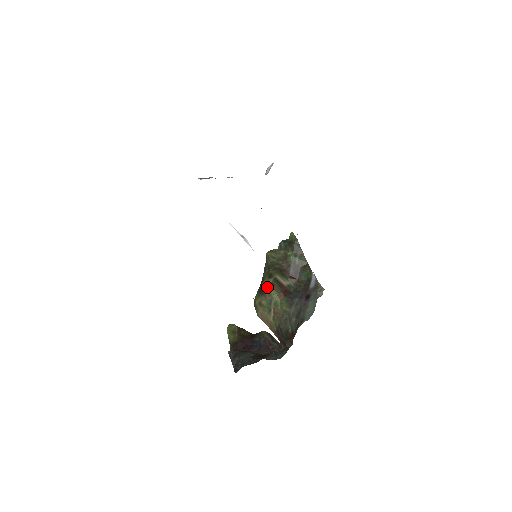
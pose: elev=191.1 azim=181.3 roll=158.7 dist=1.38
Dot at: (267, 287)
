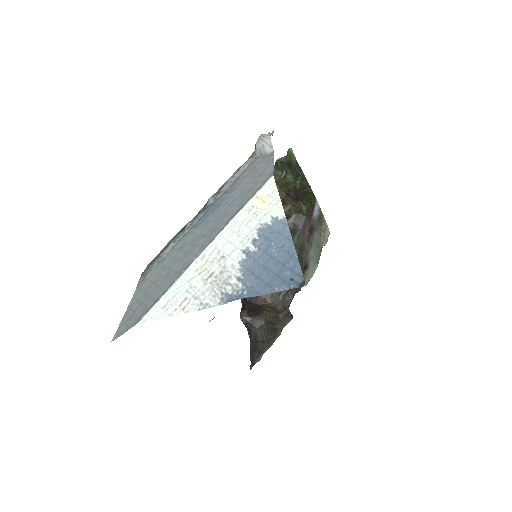
Dot at: occluded
